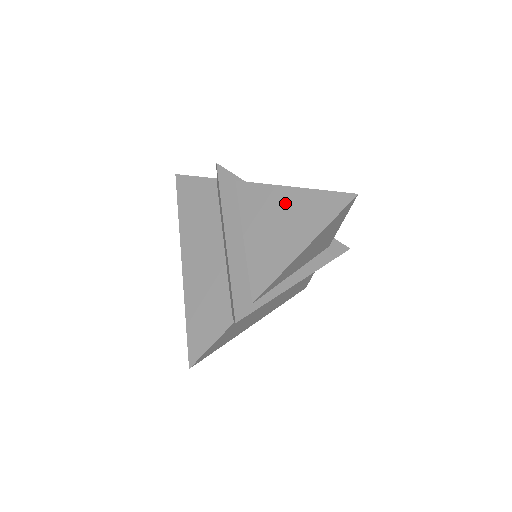
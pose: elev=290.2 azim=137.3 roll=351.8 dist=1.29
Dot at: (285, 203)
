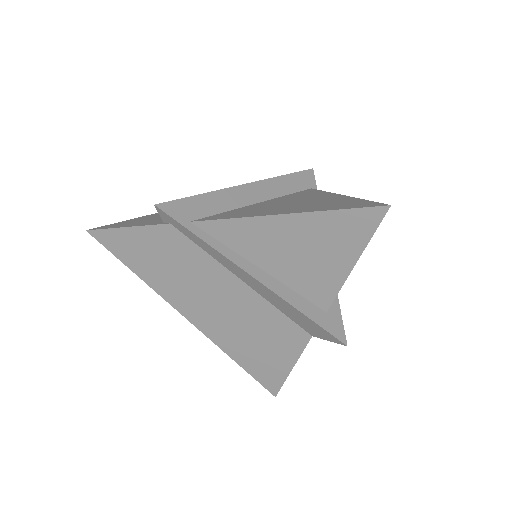
Dot at: (322, 198)
